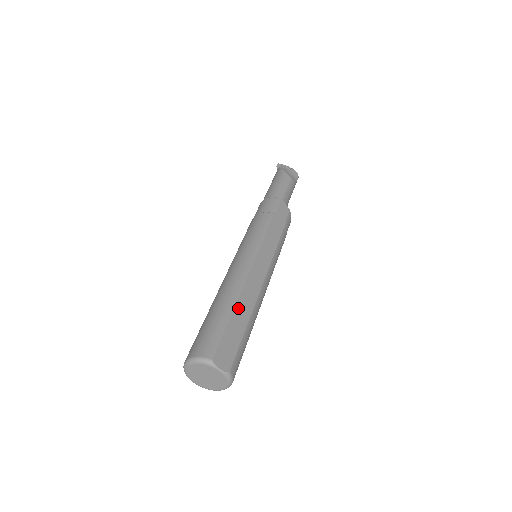
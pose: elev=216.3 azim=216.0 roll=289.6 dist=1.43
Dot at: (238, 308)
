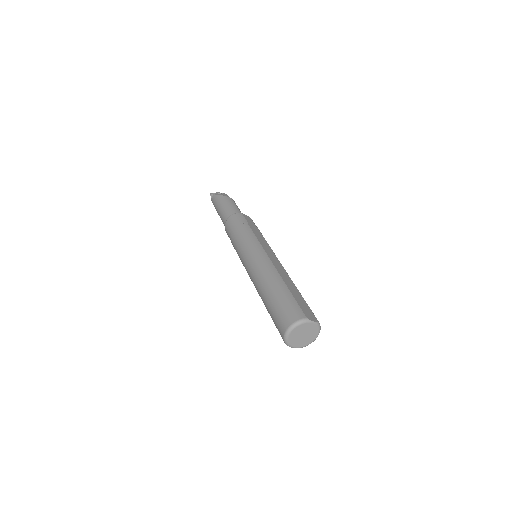
Dot at: (288, 285)
